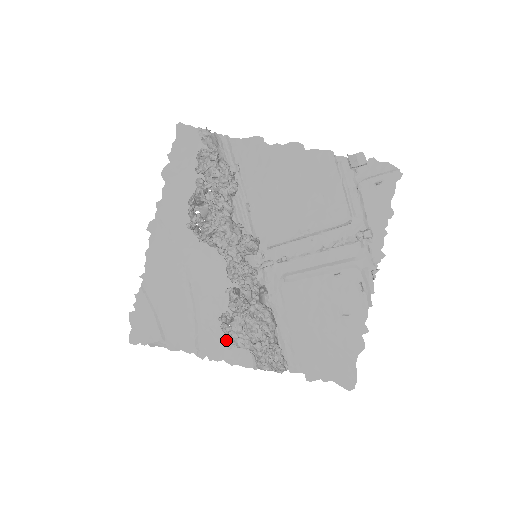
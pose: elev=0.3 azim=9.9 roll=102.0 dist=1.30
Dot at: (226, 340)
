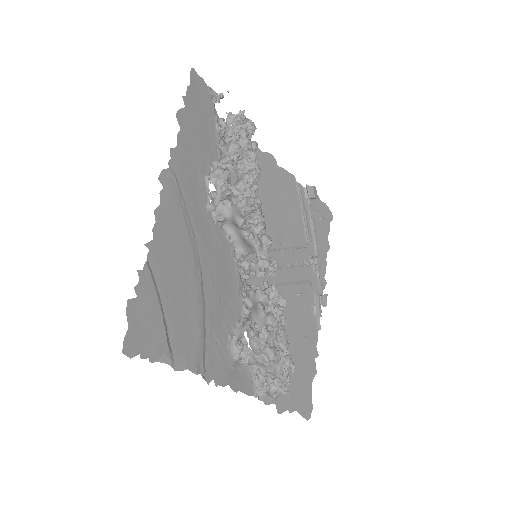
Dot at: (231, 357)
